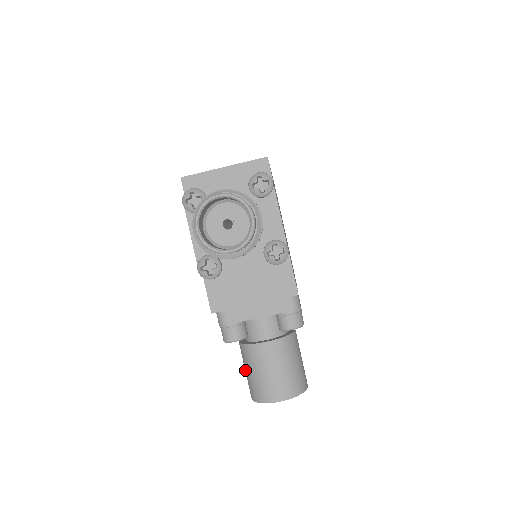
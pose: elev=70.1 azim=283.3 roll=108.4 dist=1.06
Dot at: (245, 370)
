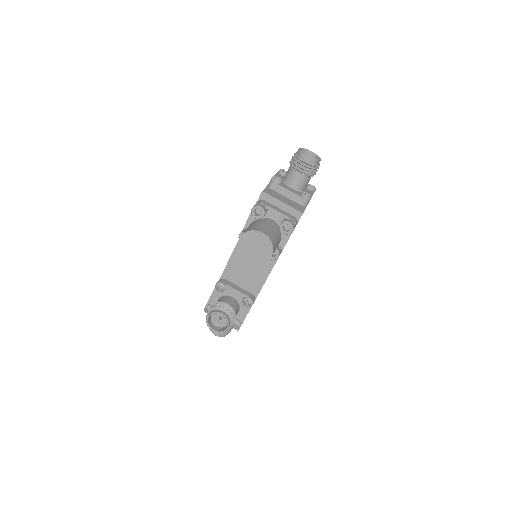
Dot at: occluded
